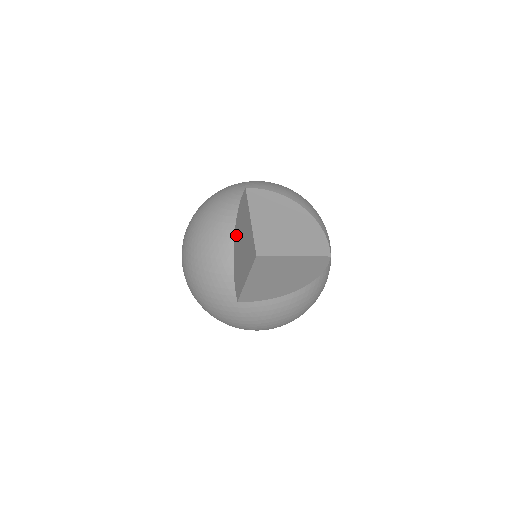
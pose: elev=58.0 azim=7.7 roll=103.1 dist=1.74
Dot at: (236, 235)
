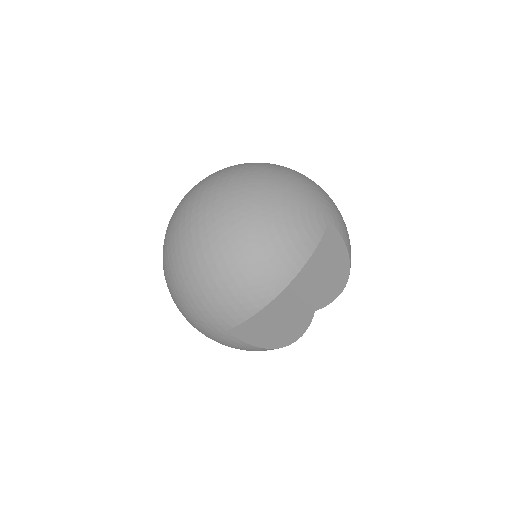
Dot at: occluded
